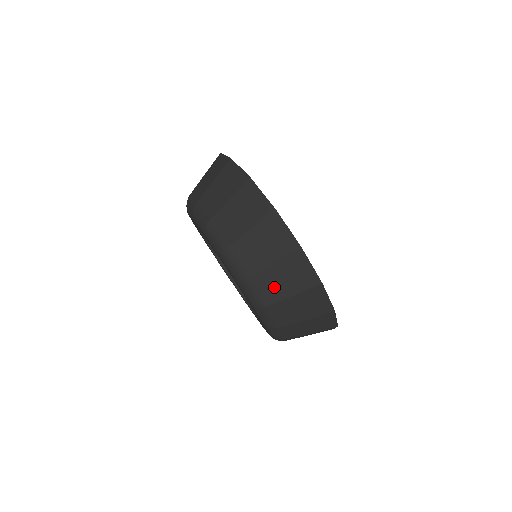
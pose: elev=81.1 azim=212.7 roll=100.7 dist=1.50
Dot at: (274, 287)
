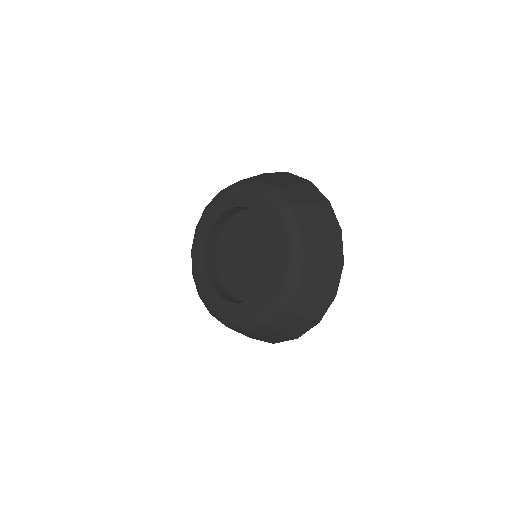
Dot at: (310, 219)
